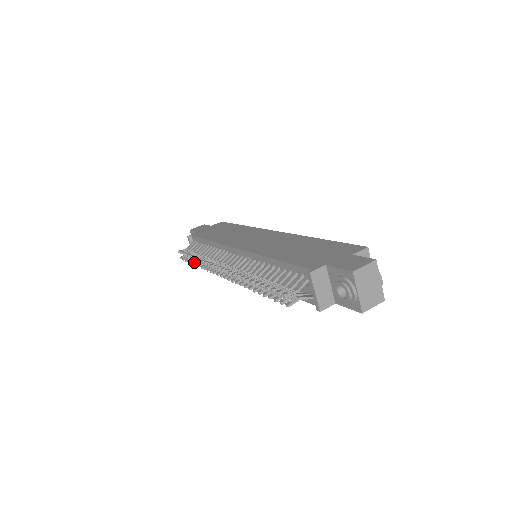
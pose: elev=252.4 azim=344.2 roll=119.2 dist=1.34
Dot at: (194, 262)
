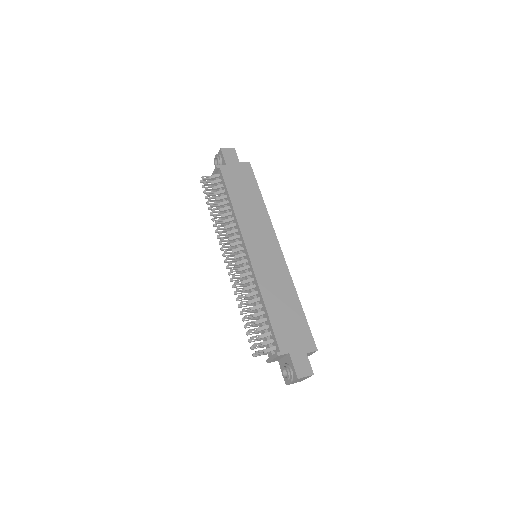
Dot at: (210, 208)
